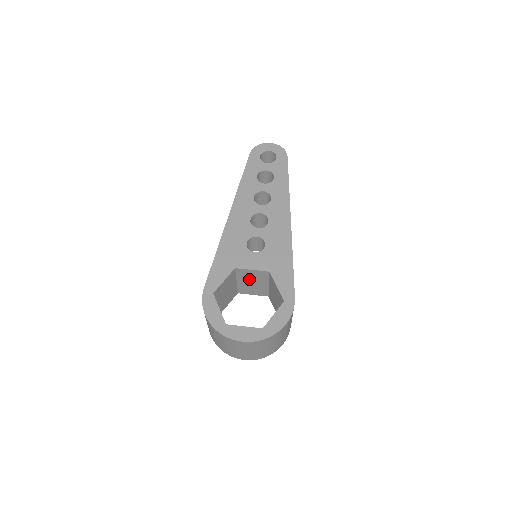
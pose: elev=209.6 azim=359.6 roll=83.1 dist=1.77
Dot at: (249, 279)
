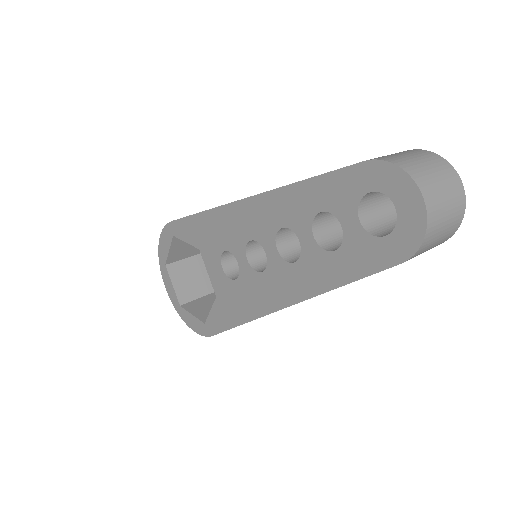
Dot at: occluded
